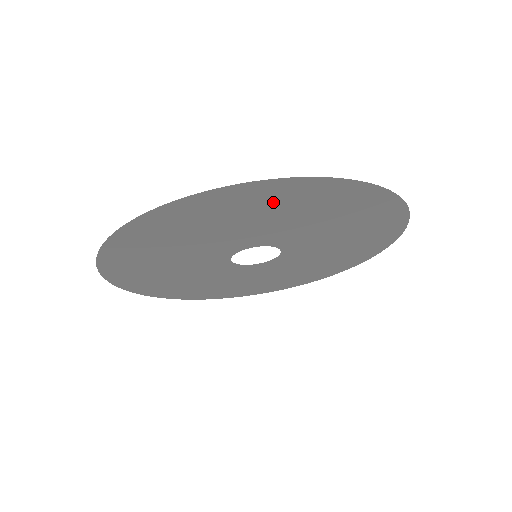
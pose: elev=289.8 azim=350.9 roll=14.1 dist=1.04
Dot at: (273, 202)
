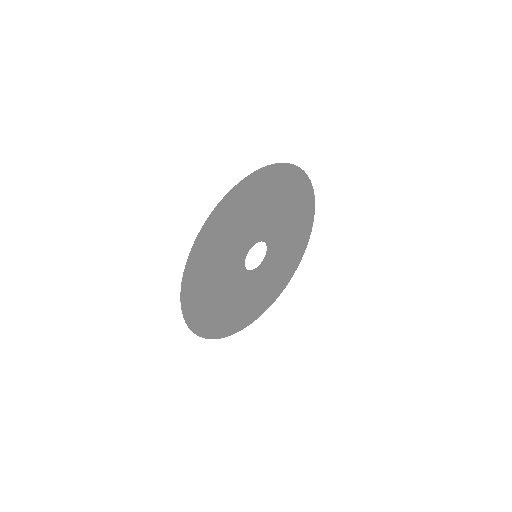
Dot at: (294, 193)
